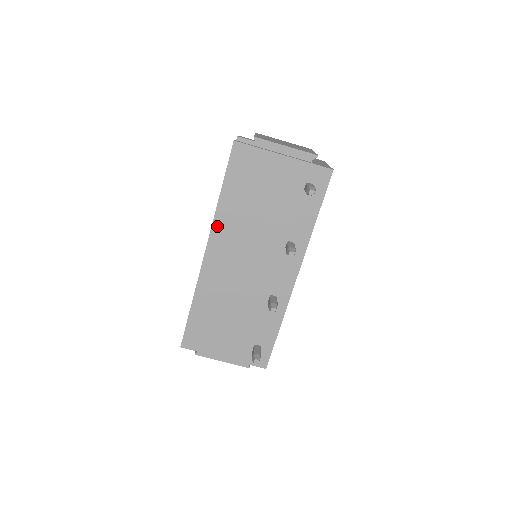
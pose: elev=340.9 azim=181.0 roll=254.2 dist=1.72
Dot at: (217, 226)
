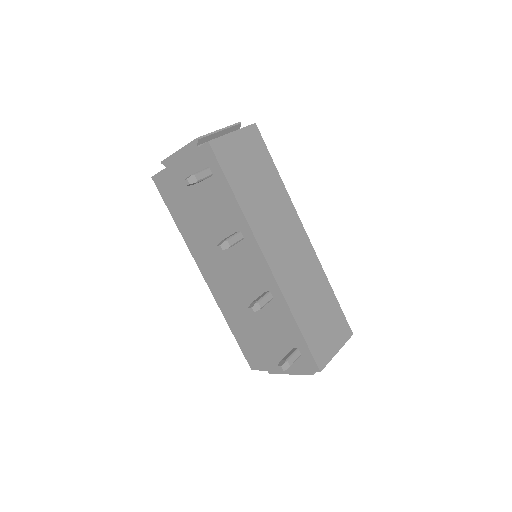
Dot at: (193, 251)
